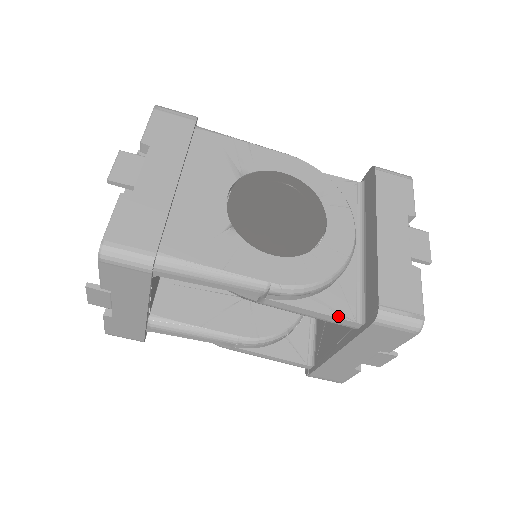
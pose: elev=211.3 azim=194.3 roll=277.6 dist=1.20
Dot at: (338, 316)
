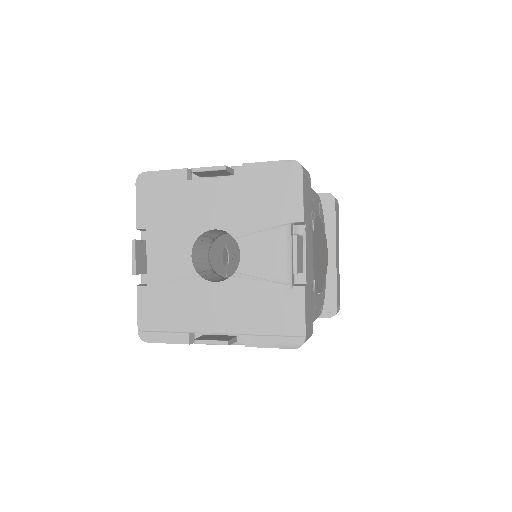
Dot at: occluded
